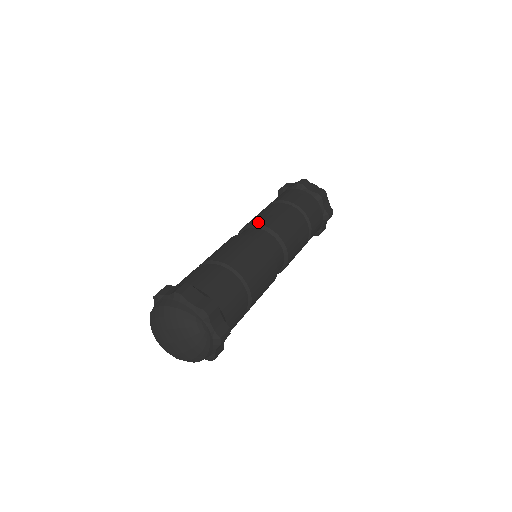
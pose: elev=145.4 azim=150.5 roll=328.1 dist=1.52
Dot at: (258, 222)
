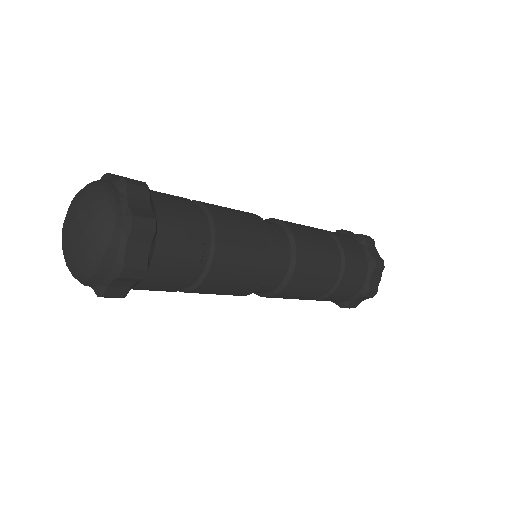
Dot at: occluded
